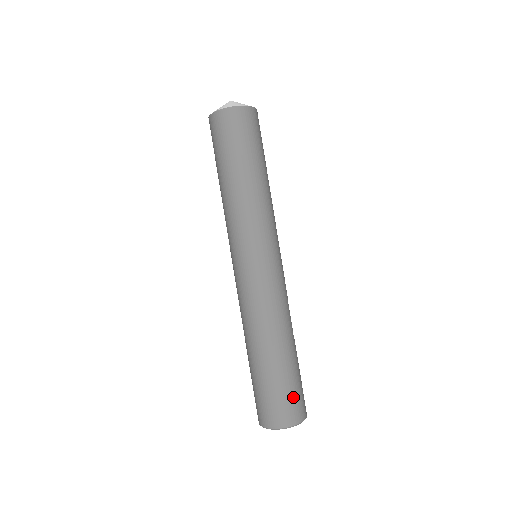
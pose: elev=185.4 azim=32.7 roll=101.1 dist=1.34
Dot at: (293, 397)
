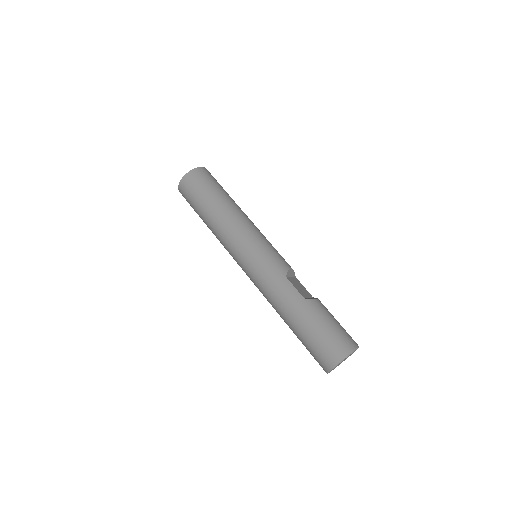
Dot at: (322, 345)
